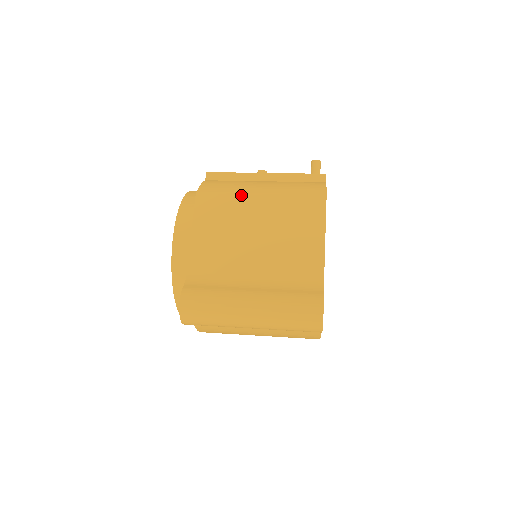
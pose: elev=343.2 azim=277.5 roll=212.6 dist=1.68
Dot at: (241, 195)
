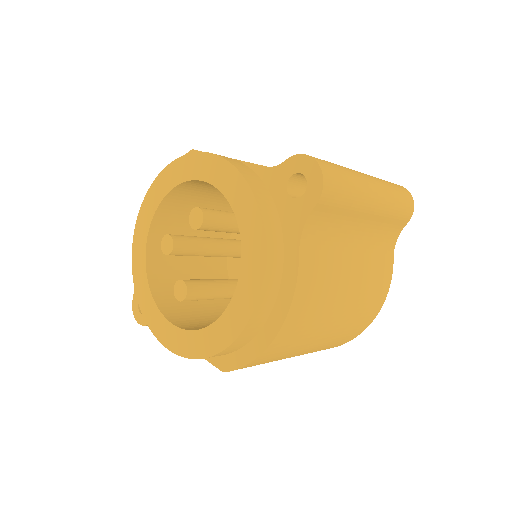
Dot at: occluded
